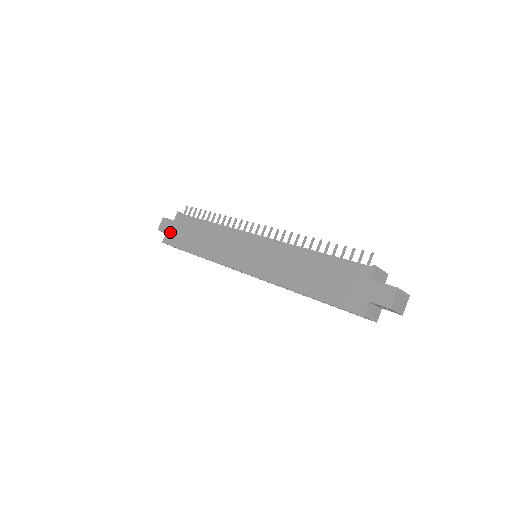
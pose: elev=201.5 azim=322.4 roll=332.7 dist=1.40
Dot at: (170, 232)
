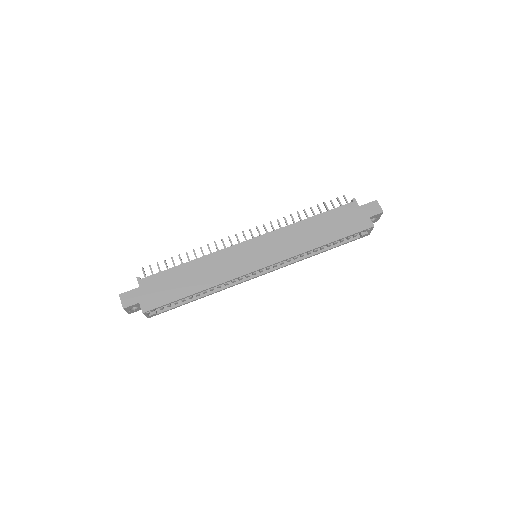
Dot at: (145, 298)
